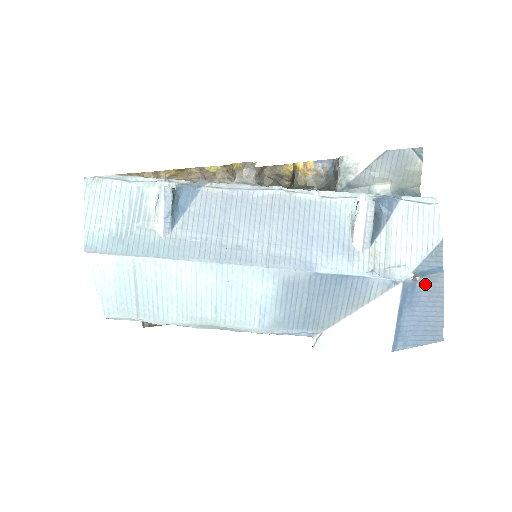
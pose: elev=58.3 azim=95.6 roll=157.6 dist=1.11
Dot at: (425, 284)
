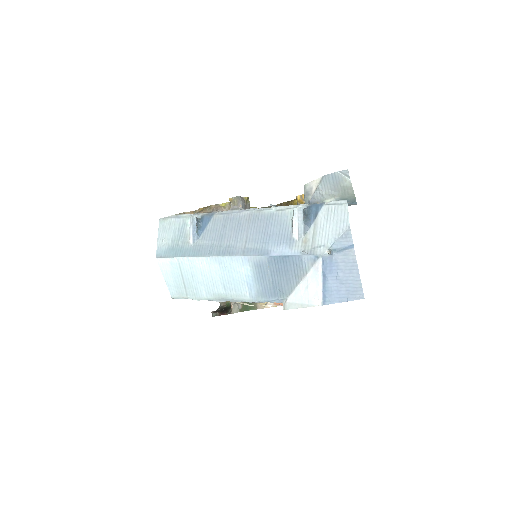
Dot at: (340, 257)
